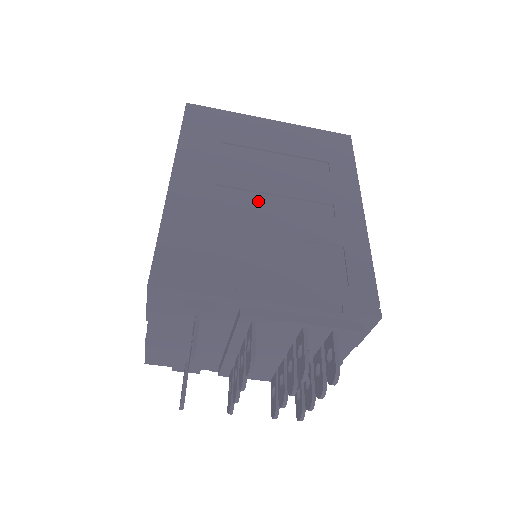
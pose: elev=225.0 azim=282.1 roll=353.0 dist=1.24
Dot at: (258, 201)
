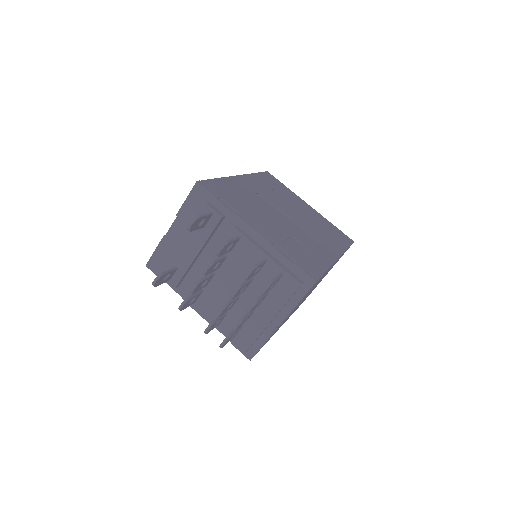
Dot at: (278, 212)
